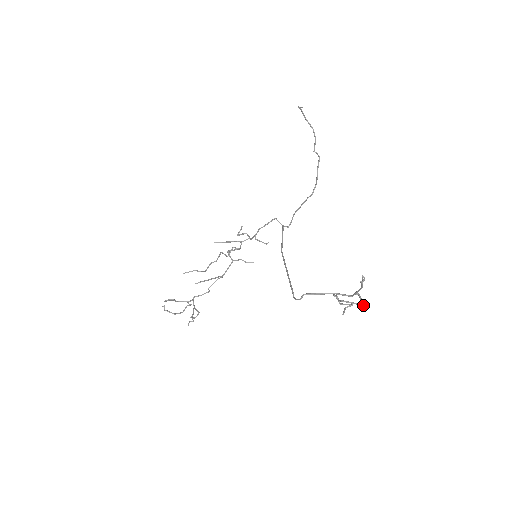
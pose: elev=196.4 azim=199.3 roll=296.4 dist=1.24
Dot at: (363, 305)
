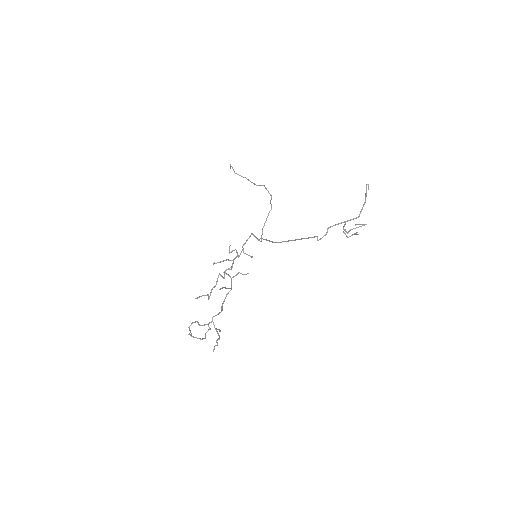
Dot at: (366, 224)
